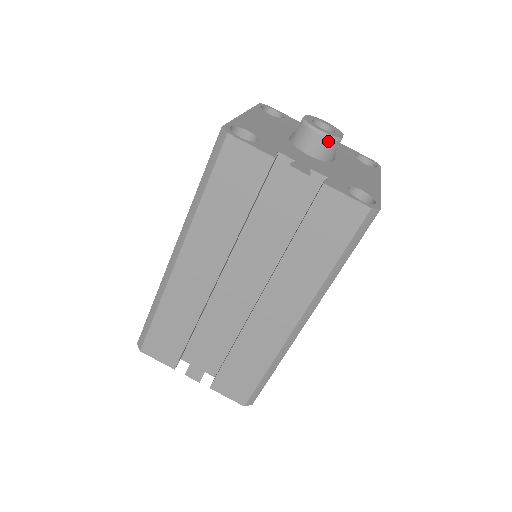
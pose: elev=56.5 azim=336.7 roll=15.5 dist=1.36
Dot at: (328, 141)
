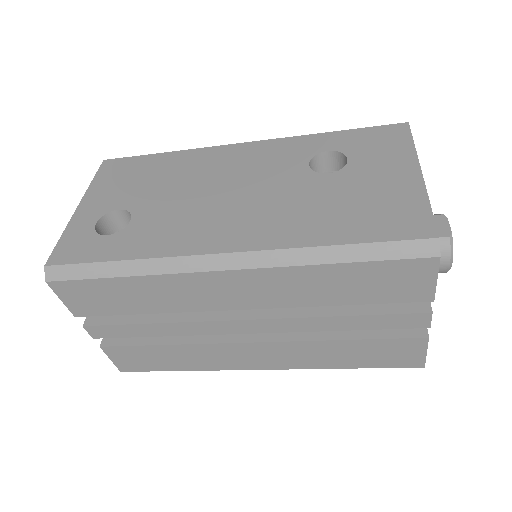
Dot at: (444, 272)
